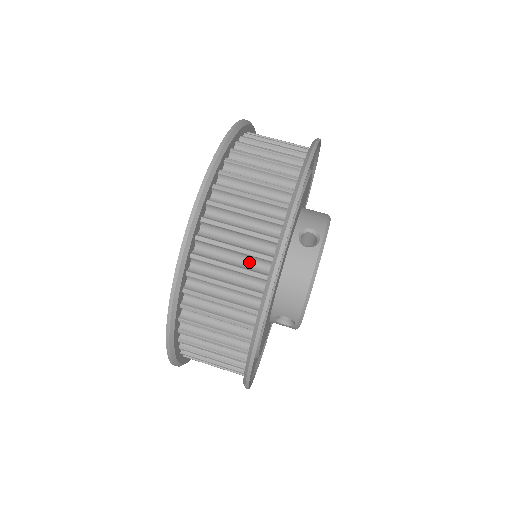
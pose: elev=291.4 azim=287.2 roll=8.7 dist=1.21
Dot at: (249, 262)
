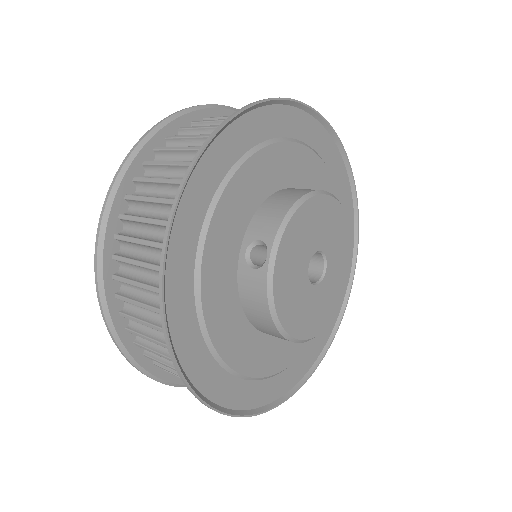
Dot at: occluded
